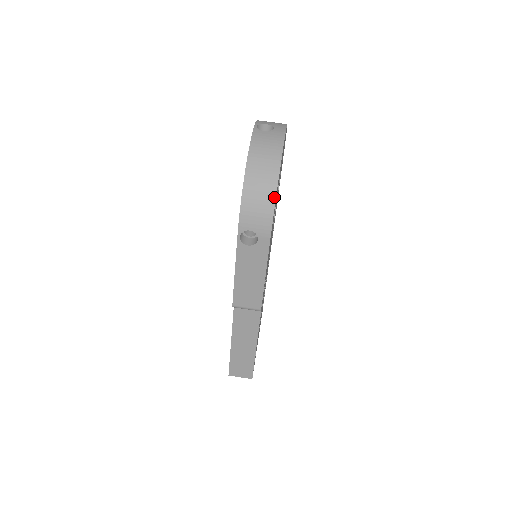
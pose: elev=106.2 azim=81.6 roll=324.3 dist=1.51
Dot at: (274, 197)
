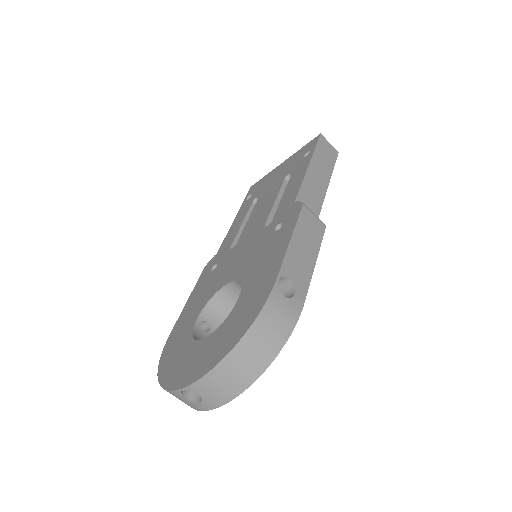
Dot at: occluded
